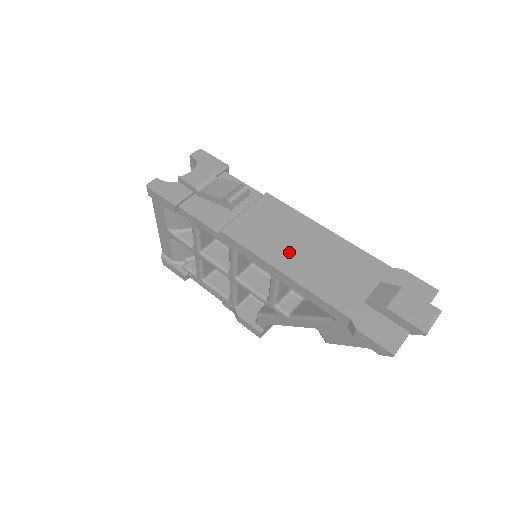
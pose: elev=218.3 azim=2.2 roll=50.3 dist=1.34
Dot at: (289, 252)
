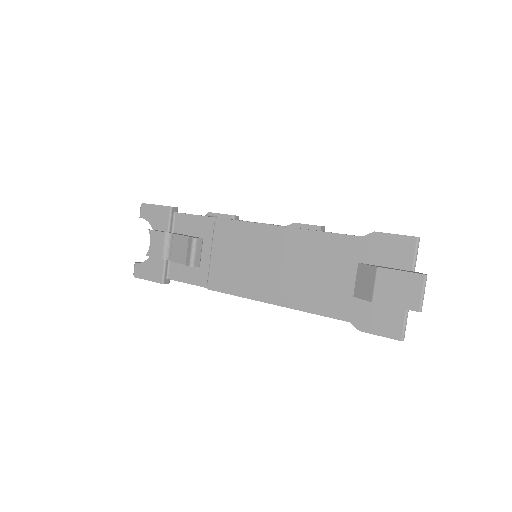
Dot at: (267, 278)
